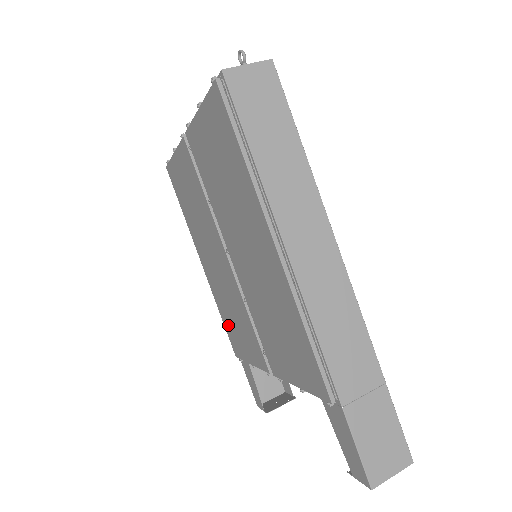
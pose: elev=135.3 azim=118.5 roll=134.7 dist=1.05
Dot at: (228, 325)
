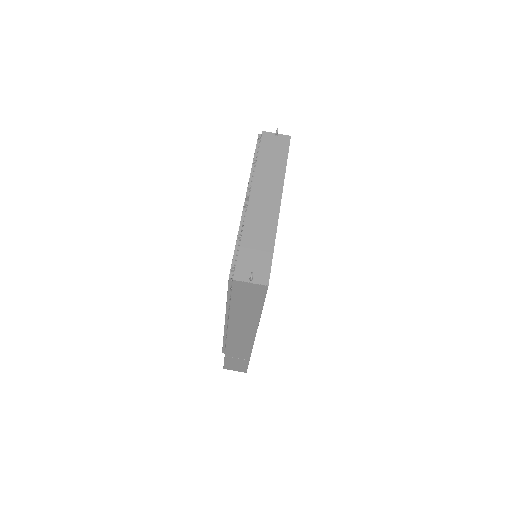
Dot at: occluded
